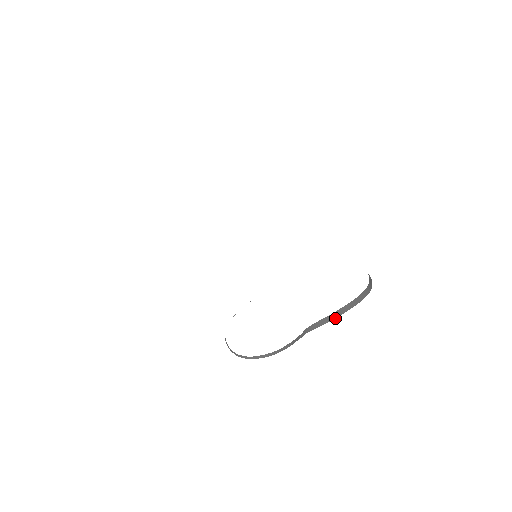
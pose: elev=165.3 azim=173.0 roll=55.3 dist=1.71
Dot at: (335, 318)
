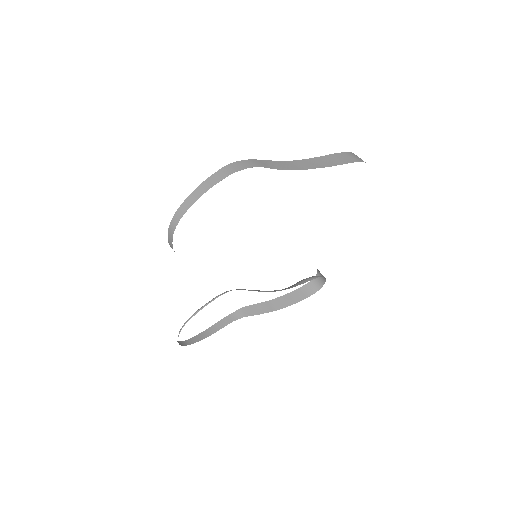
Dot at: (279, 309)
